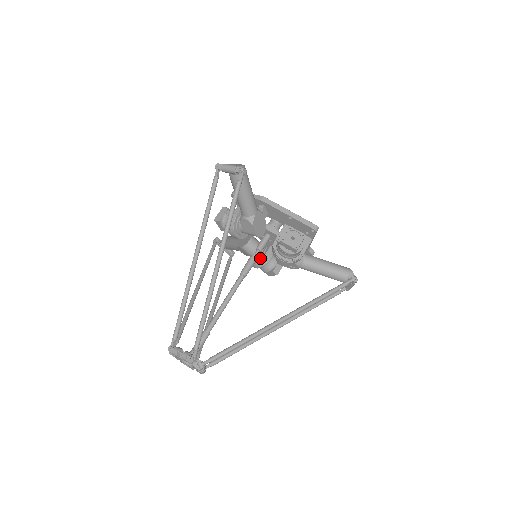
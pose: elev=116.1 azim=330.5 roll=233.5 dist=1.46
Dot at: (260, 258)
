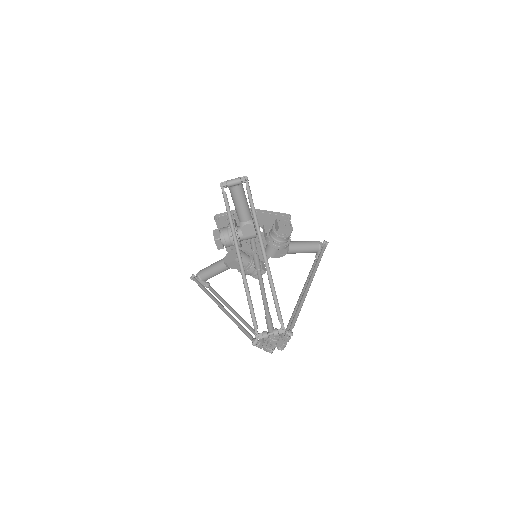
Dot at: (252, 262)
